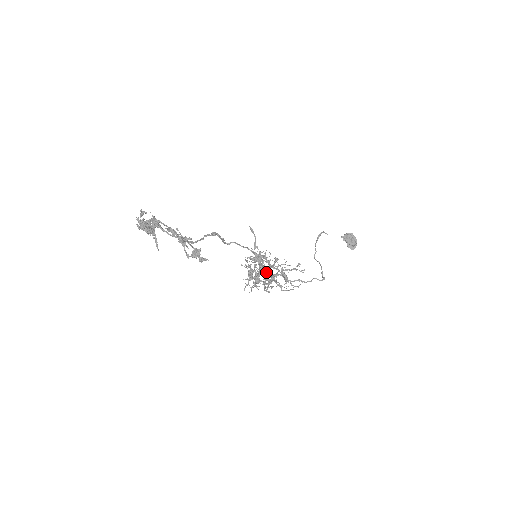
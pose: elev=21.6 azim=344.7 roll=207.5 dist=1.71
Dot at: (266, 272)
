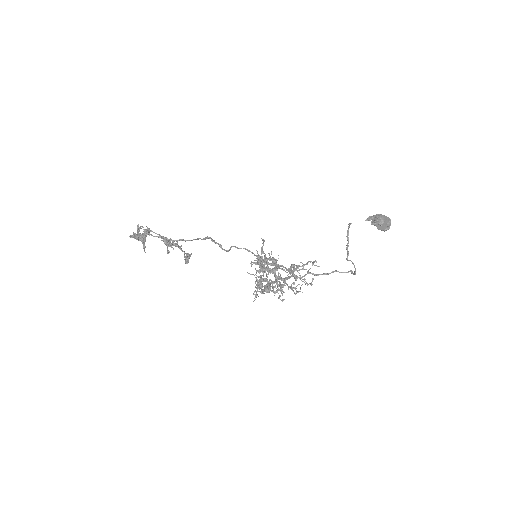
Dot at: (268, 271)
